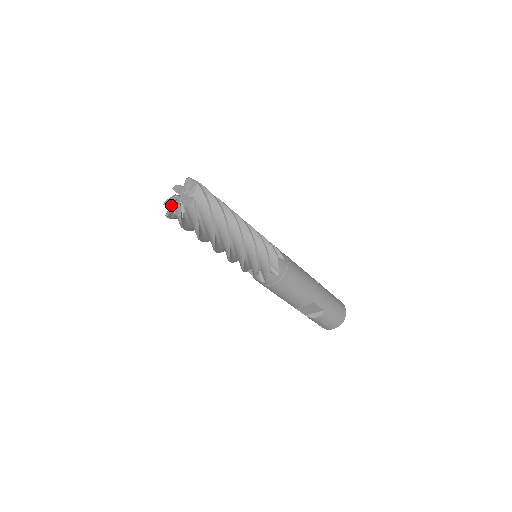
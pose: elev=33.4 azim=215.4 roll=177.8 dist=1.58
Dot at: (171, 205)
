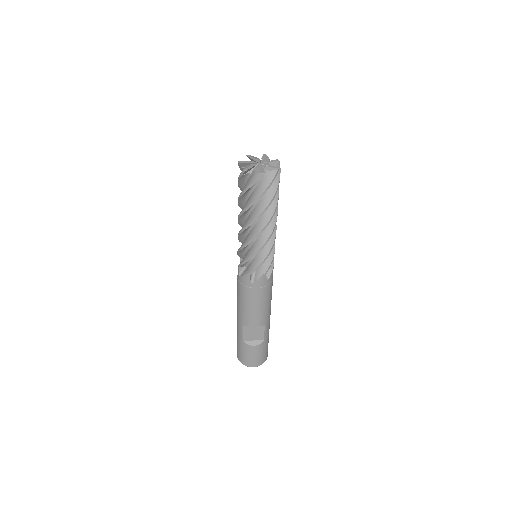
Dot at: (249, 165)
